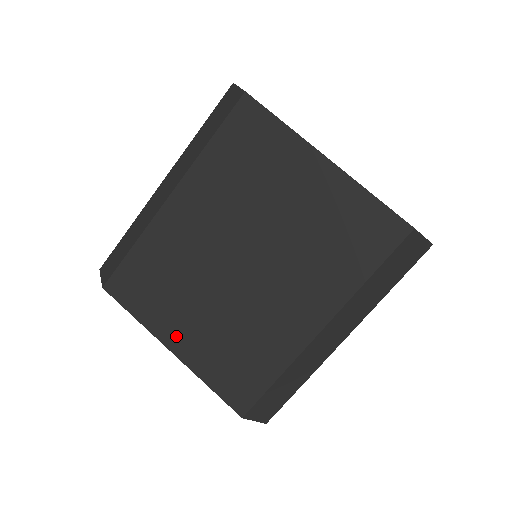
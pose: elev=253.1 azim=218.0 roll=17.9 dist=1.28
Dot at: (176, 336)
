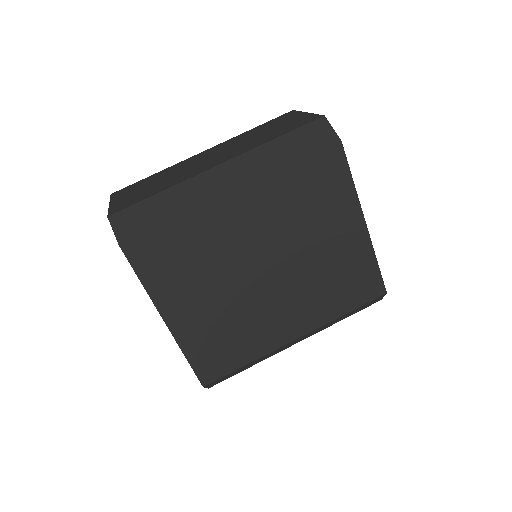
Dot at: (177, 312)
